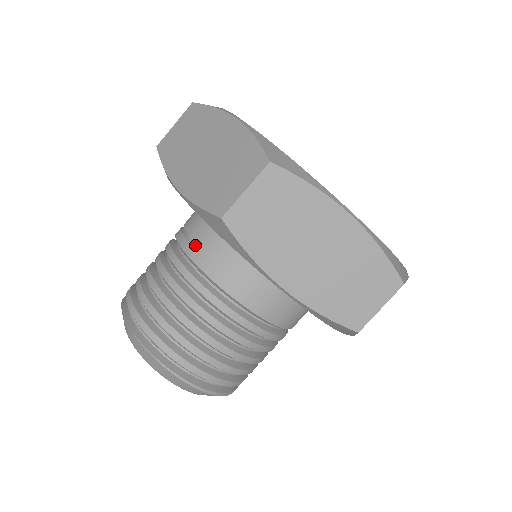
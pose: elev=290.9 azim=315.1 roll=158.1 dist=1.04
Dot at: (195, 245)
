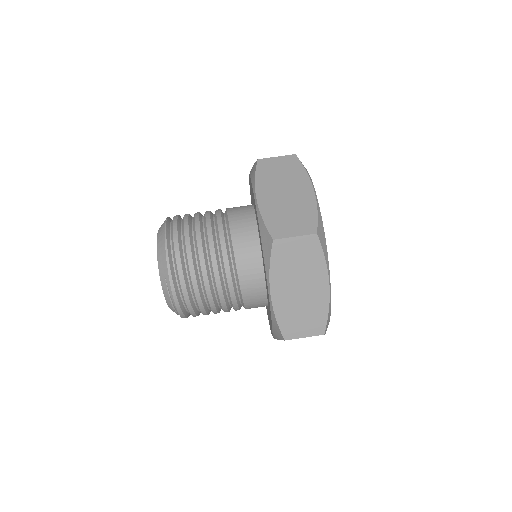
Dot at: occluded
